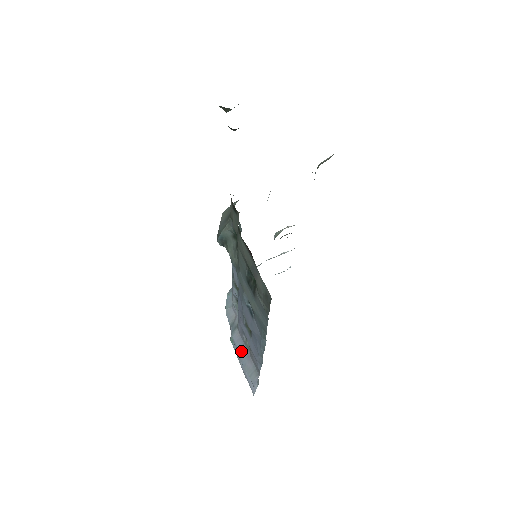
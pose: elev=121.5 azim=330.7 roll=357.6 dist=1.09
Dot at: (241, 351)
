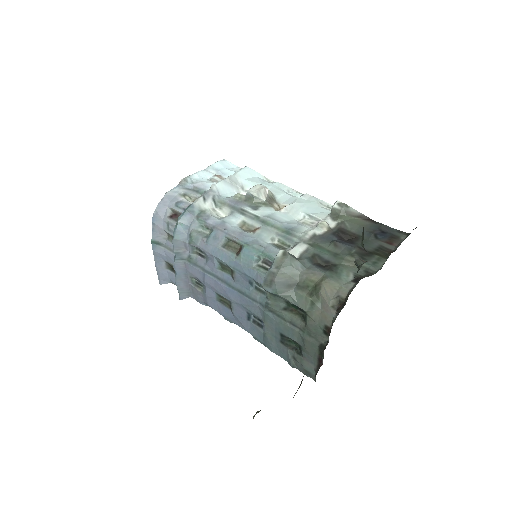
Dot at: (180, 276)
